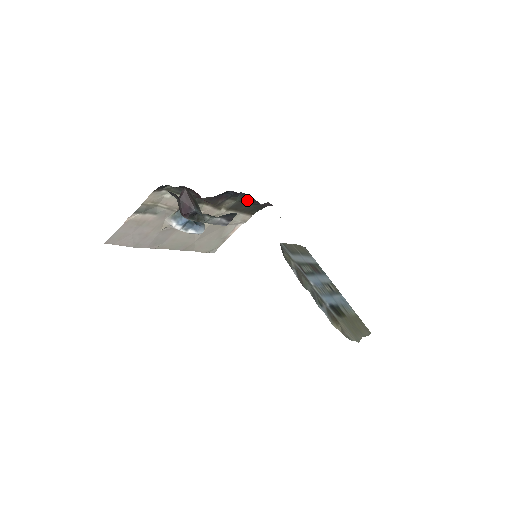
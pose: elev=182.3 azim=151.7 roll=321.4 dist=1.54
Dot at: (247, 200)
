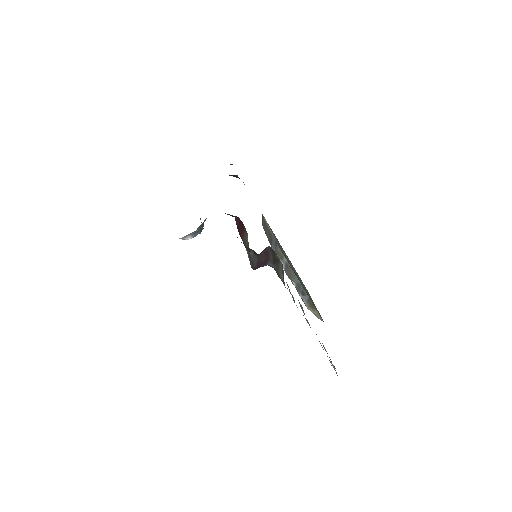
Dot at: occluded
